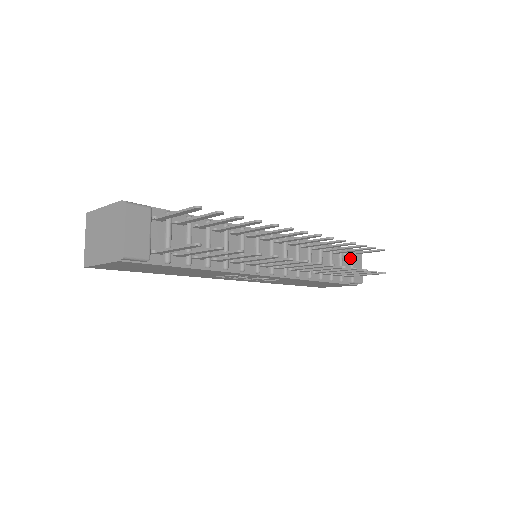
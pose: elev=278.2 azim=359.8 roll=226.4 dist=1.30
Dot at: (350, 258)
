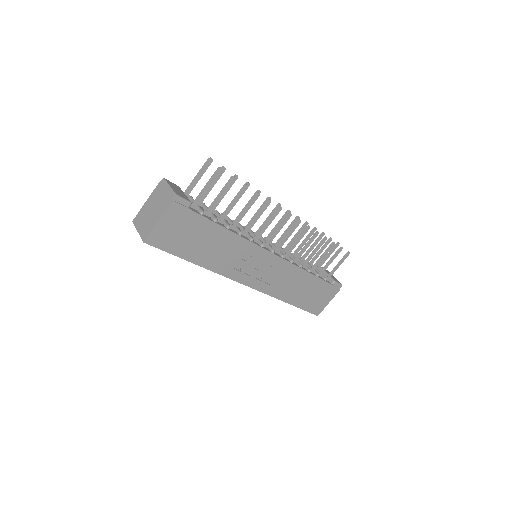
Dot at: occluded
